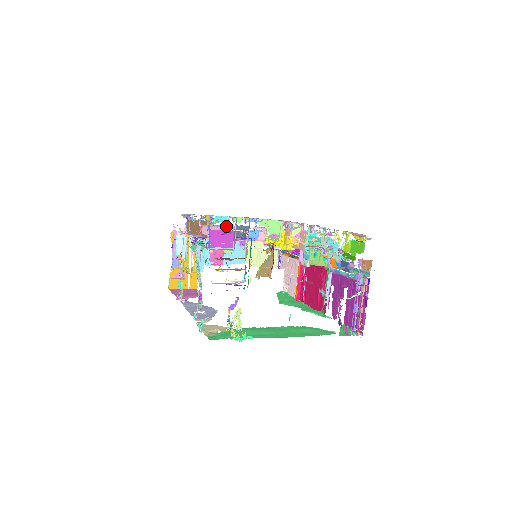
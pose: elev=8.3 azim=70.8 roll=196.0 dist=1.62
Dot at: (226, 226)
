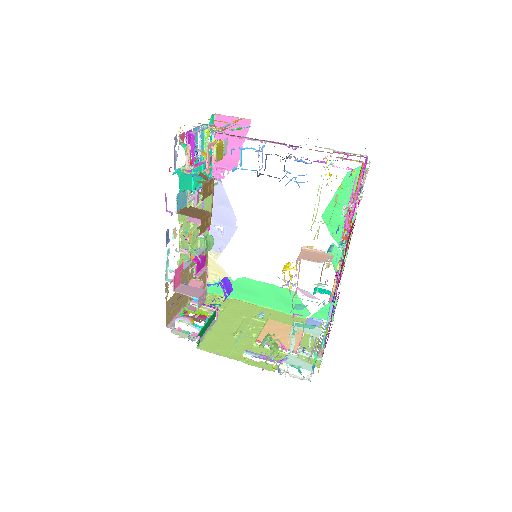
Dot at: occluded
